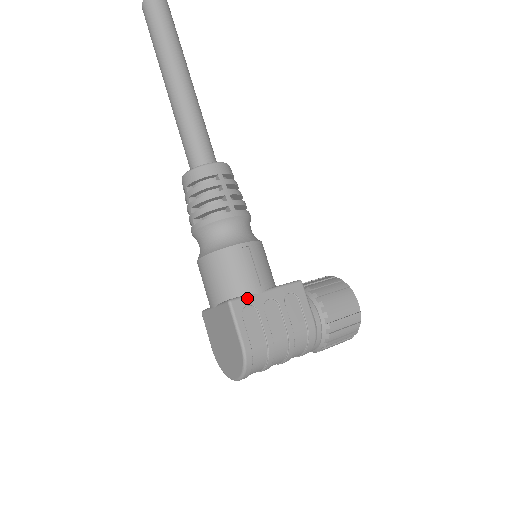
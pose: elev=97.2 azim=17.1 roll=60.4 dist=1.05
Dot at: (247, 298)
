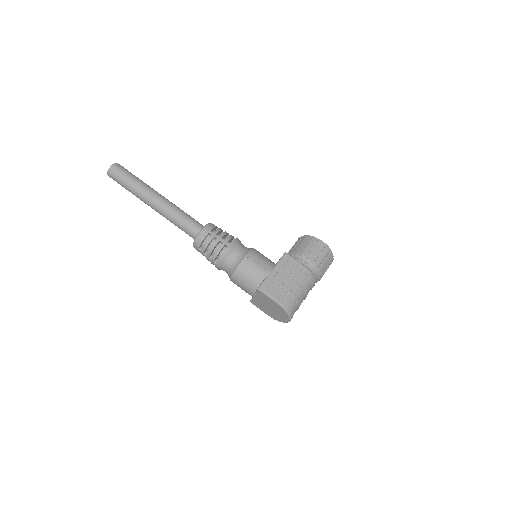
Dot at: (266, 281)
